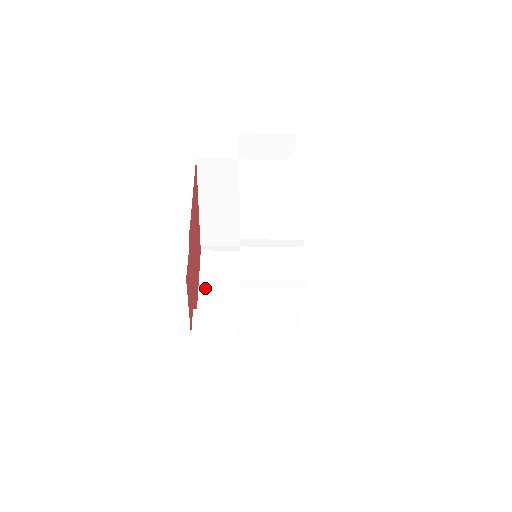
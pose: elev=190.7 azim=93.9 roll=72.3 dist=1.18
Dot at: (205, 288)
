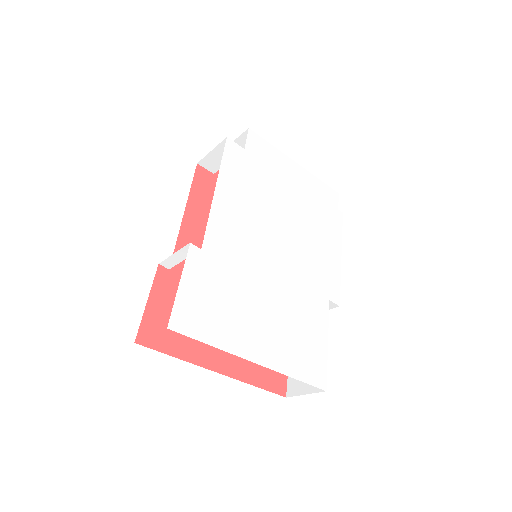
Dot at: occluded
